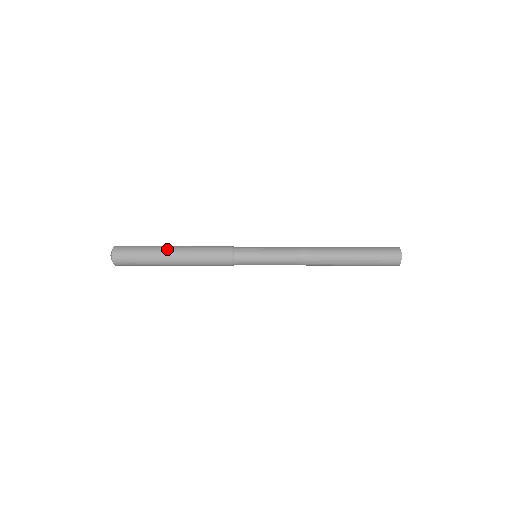
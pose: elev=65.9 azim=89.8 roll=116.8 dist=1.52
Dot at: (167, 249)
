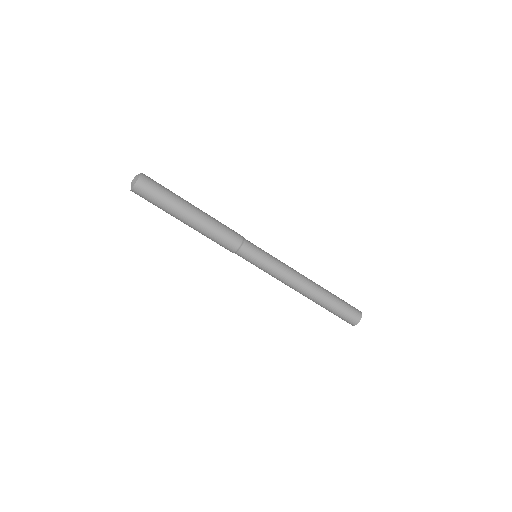
Dot at: (190, 203)
